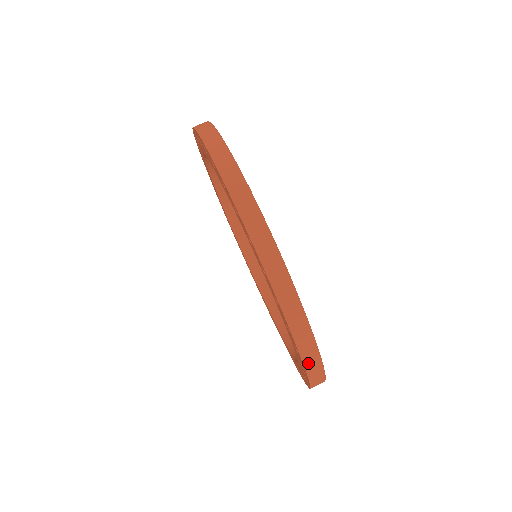
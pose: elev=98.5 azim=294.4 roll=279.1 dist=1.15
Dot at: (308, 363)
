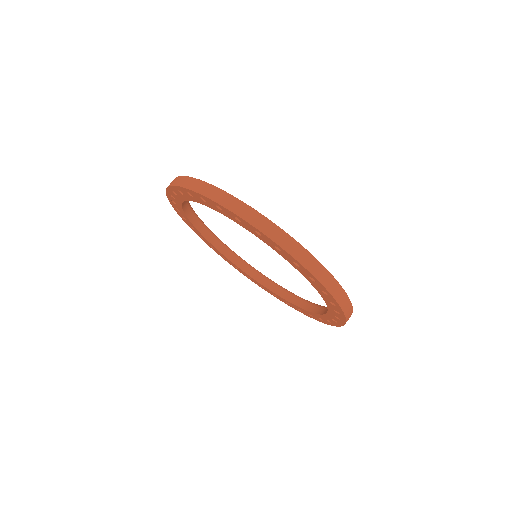
Dot at: (289, 249)
